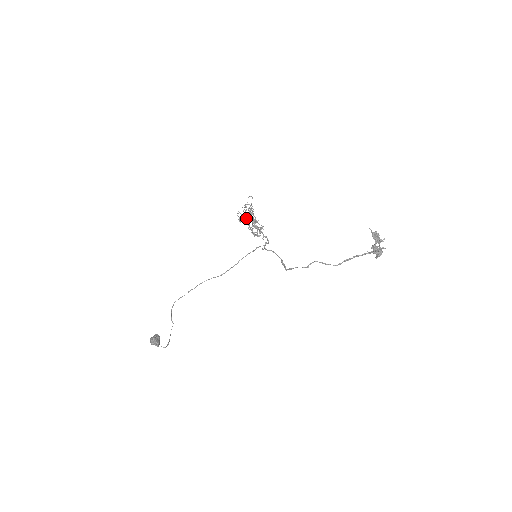
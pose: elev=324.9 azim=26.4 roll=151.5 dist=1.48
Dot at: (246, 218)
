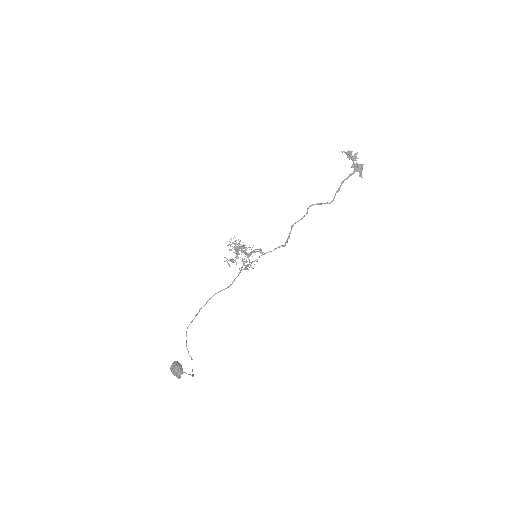
Dot at: (234, 260)
